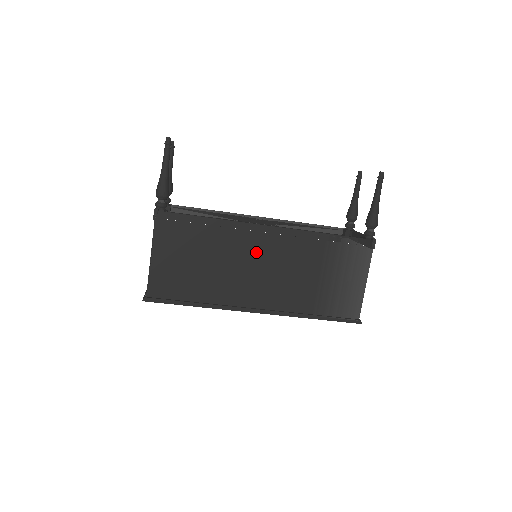
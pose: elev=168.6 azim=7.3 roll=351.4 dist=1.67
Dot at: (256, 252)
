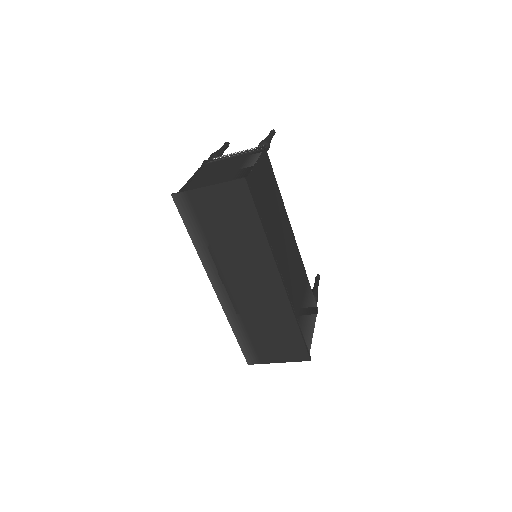
Dot at: (288, 241)
